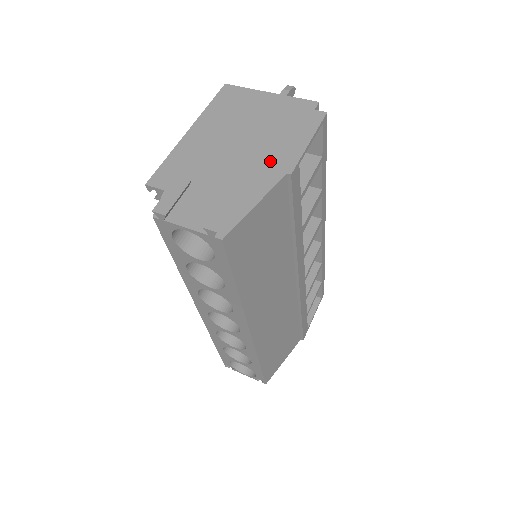
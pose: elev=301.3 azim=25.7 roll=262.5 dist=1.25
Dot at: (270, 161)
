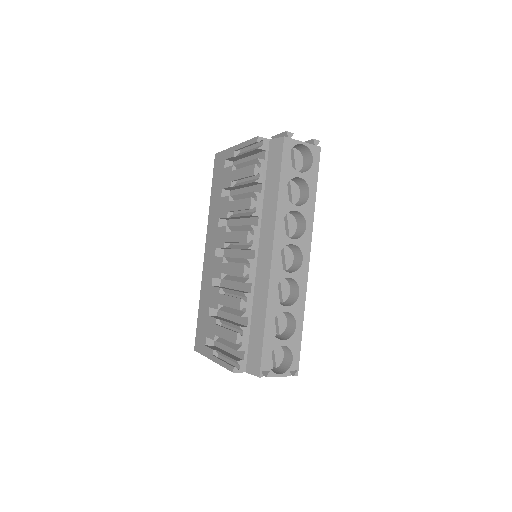
Dot at: occluded
